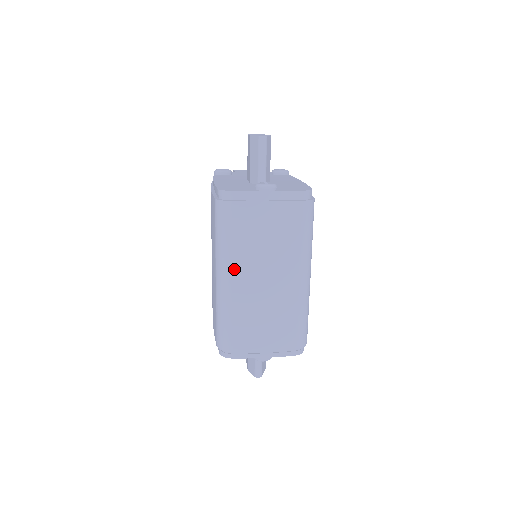
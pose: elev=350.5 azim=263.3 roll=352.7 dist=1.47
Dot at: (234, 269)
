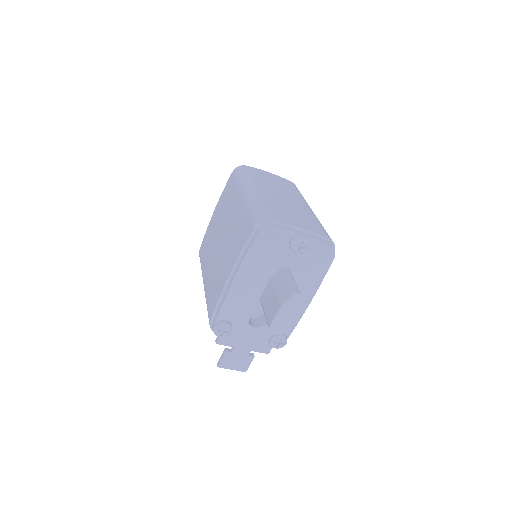
Dot at: (258, 186)
